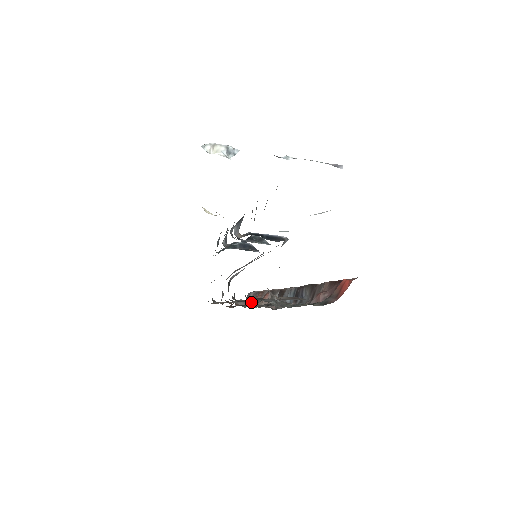
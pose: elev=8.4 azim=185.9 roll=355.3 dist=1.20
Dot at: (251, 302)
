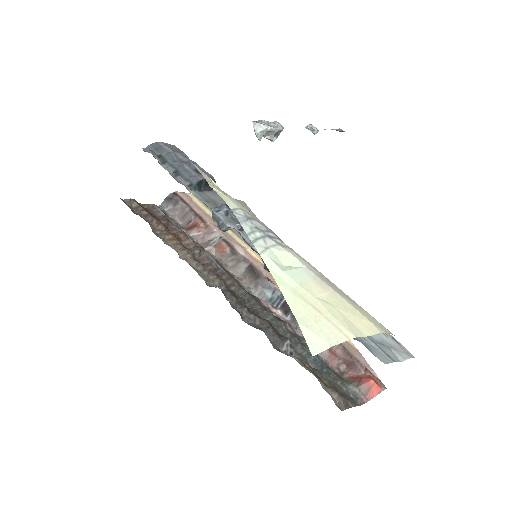
Dot at: (179, 216)
